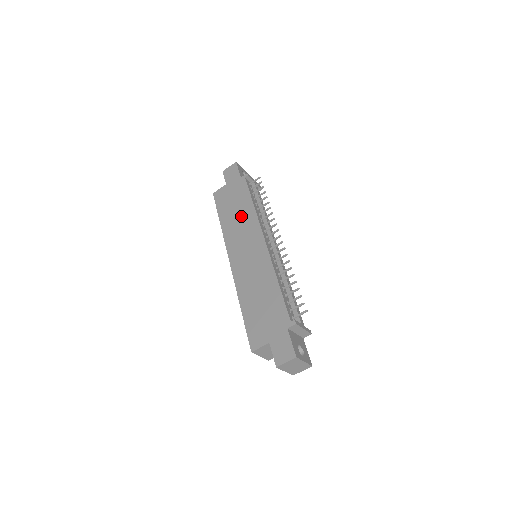
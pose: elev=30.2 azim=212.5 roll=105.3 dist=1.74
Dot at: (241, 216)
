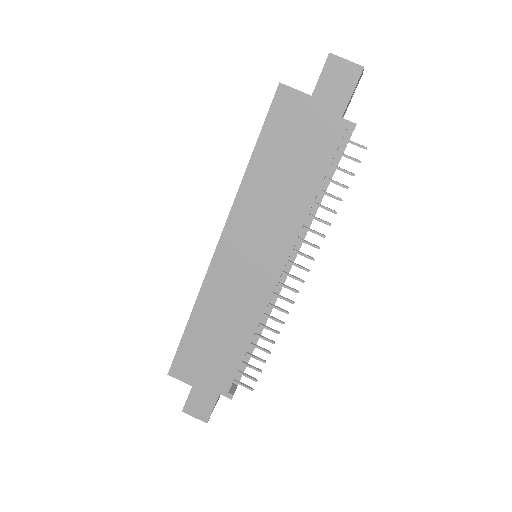
Dot at: (284, 196)
